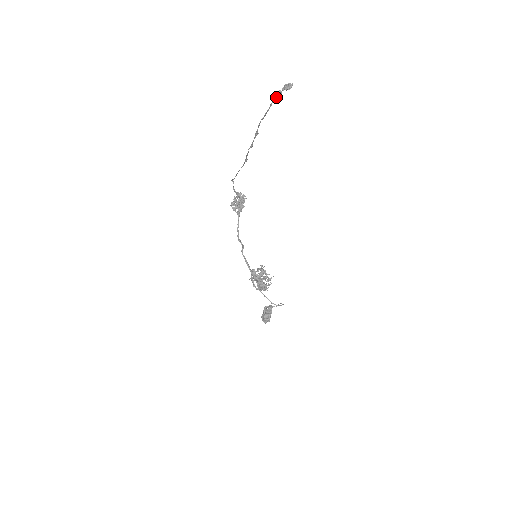
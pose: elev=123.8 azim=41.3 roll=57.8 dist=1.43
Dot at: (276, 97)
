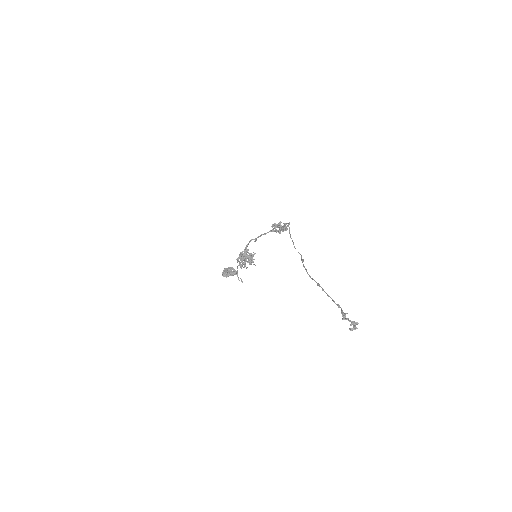
Dot at: (343, 316)
